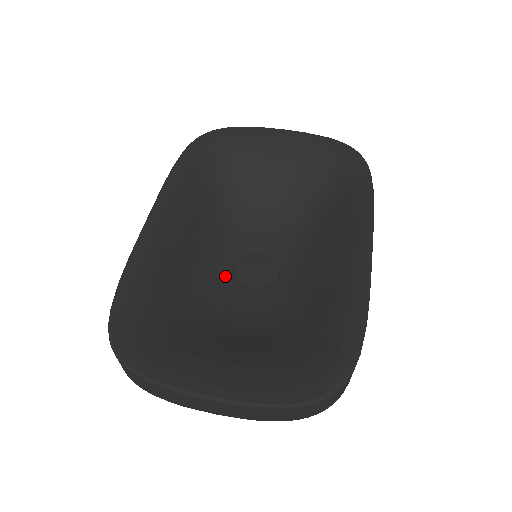
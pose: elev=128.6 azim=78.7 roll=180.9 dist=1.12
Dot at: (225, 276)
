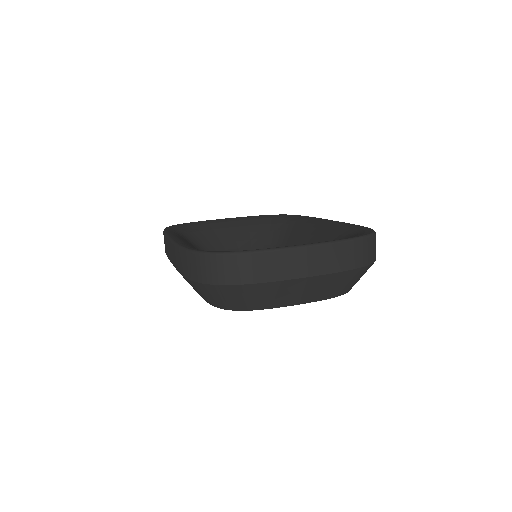
Dot at: occluded
